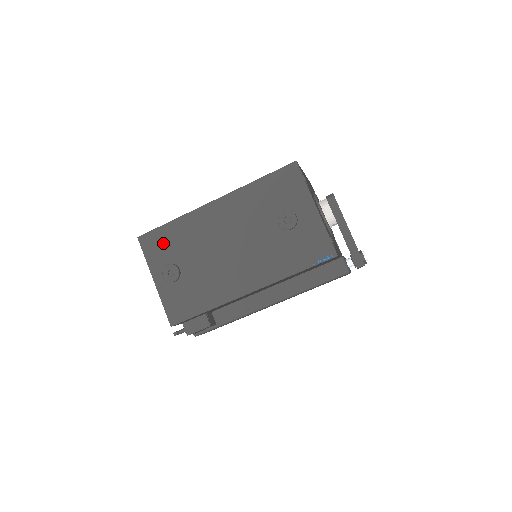
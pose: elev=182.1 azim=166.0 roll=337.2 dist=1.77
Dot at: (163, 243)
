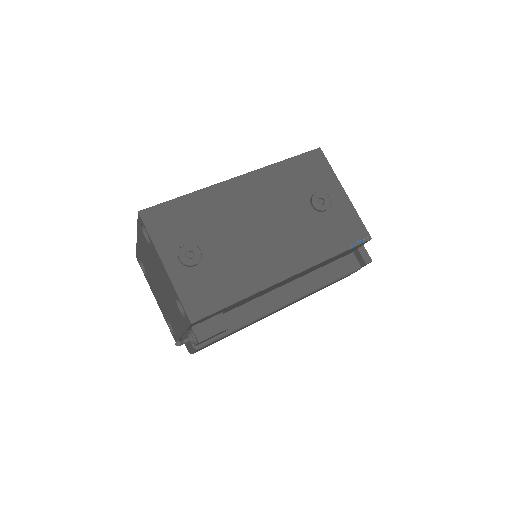
Dot at: (175, 220)
